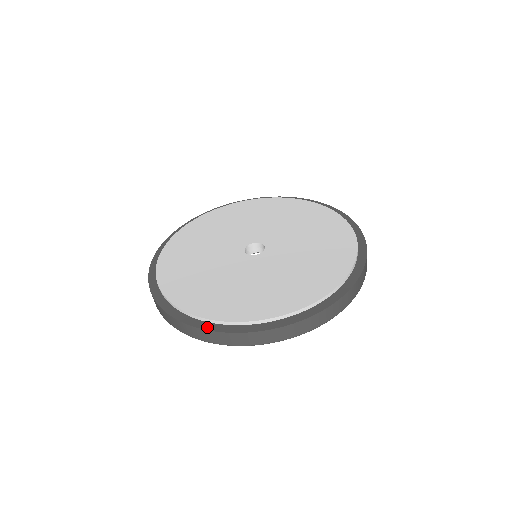
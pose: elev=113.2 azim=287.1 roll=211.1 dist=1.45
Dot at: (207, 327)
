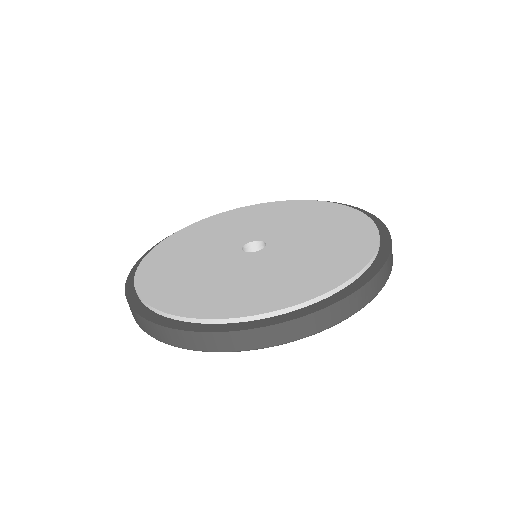
Dot at: (186, 327)
